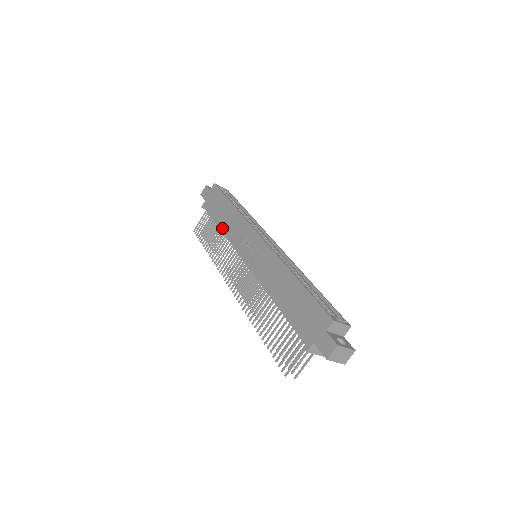
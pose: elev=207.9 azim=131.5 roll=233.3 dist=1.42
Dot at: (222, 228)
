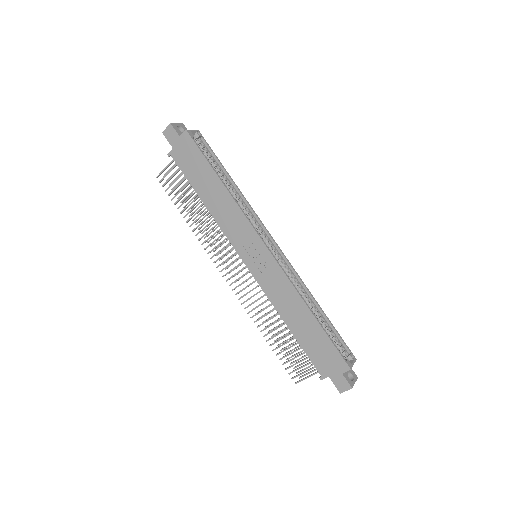
Dot at: (209, 207)
